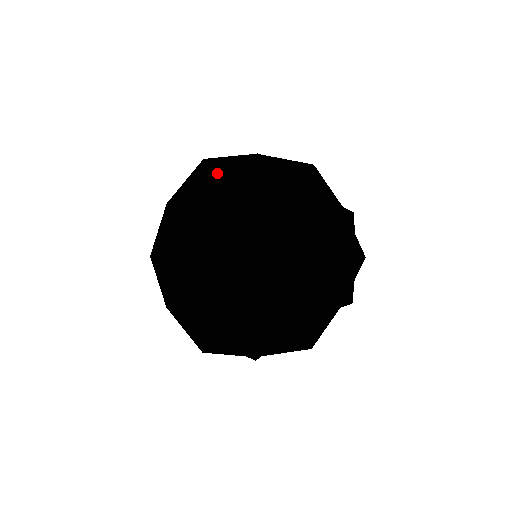
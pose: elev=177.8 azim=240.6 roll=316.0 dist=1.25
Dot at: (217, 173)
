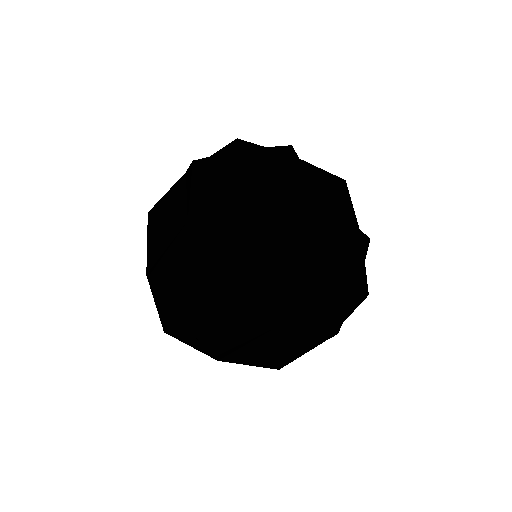
Dot at: (180, 320)
